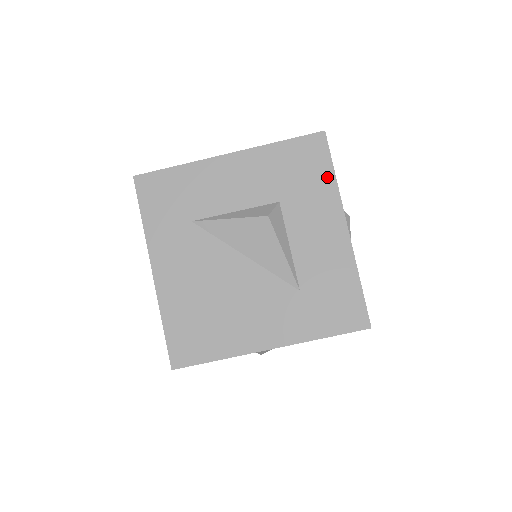
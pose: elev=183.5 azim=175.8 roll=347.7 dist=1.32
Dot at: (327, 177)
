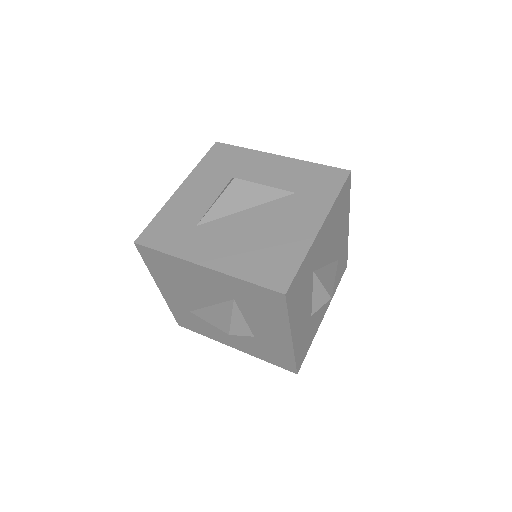
Dot at: (242, 151)
